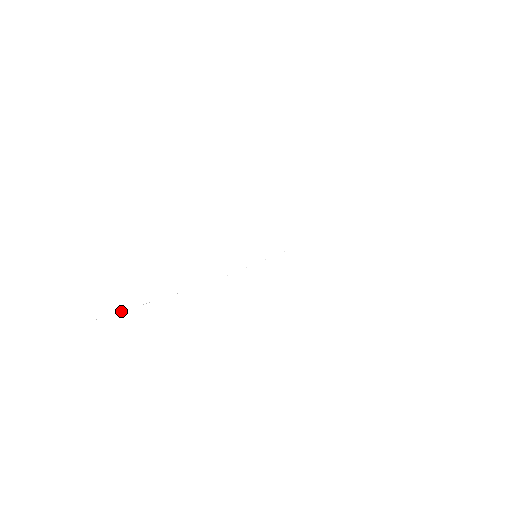
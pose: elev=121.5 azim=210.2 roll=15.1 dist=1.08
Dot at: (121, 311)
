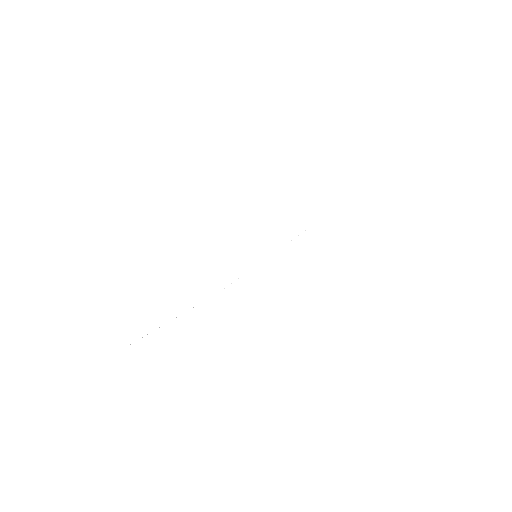
Dot at: occluded
